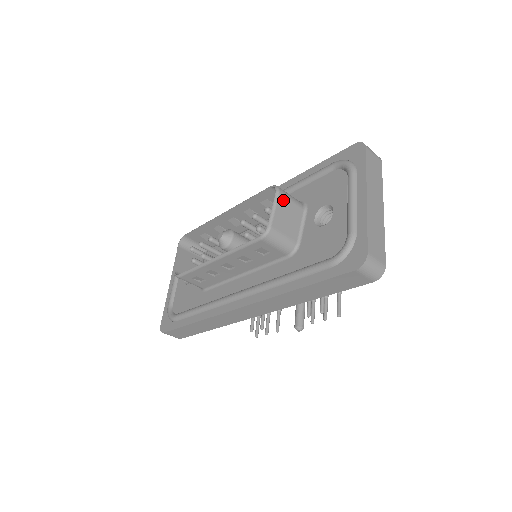
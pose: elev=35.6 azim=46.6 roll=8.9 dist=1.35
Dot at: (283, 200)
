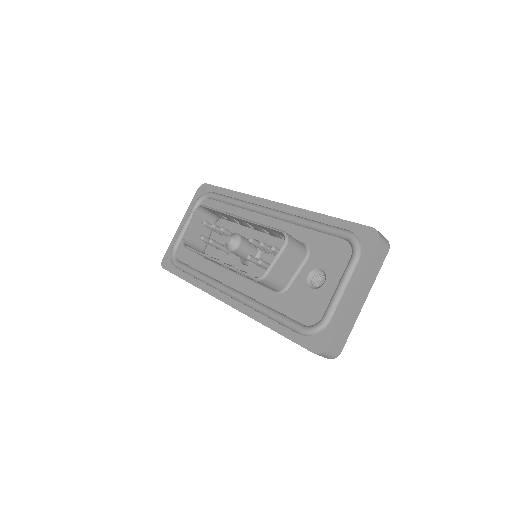
Dot at: (288, 252)
